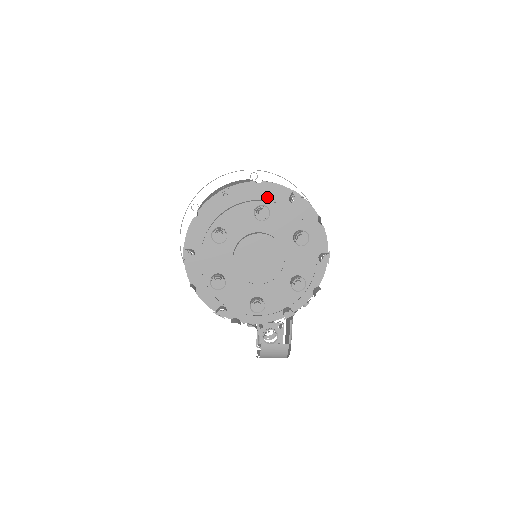
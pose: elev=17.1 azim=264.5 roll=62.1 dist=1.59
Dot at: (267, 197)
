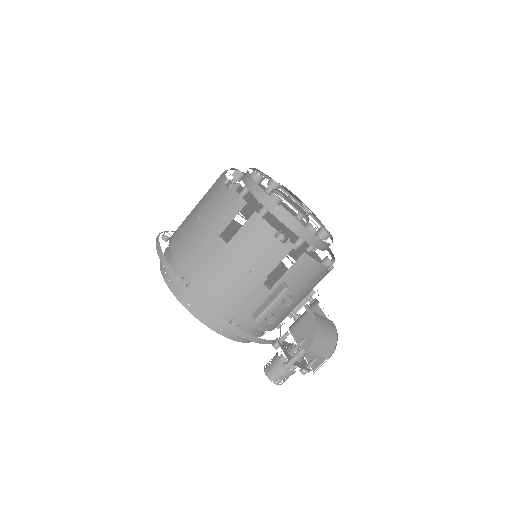
Dot at: occluded
